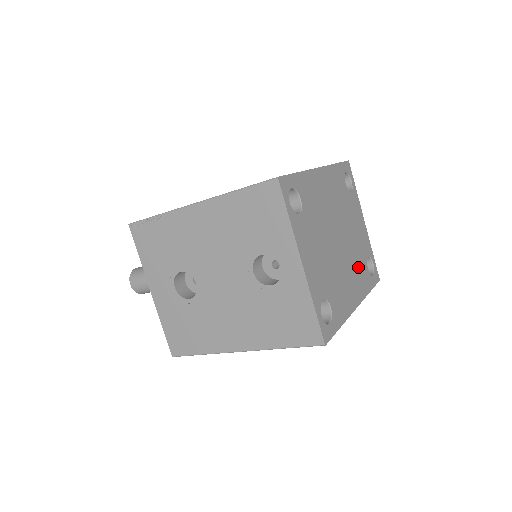
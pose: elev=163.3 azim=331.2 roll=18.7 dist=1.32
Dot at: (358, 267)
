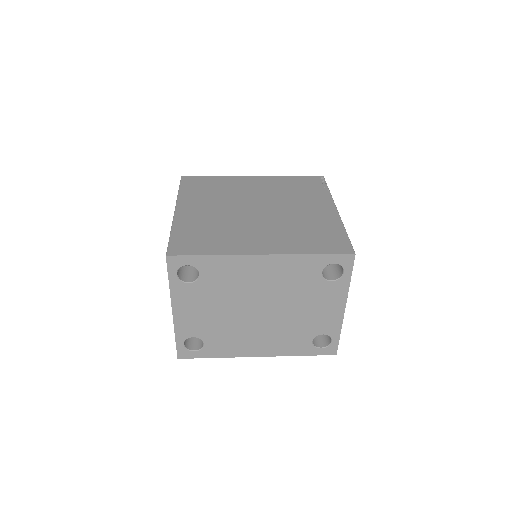
Dot at: (288, 335)
